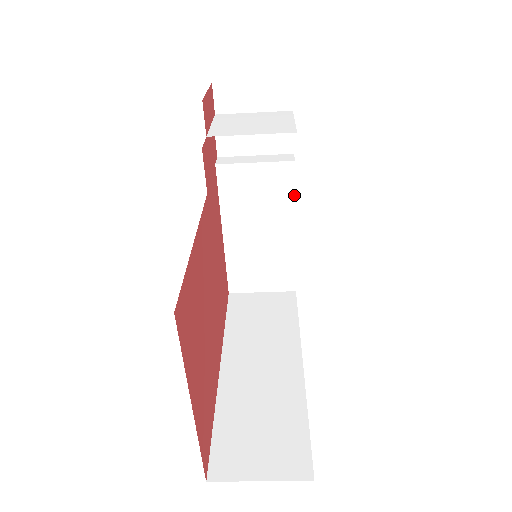
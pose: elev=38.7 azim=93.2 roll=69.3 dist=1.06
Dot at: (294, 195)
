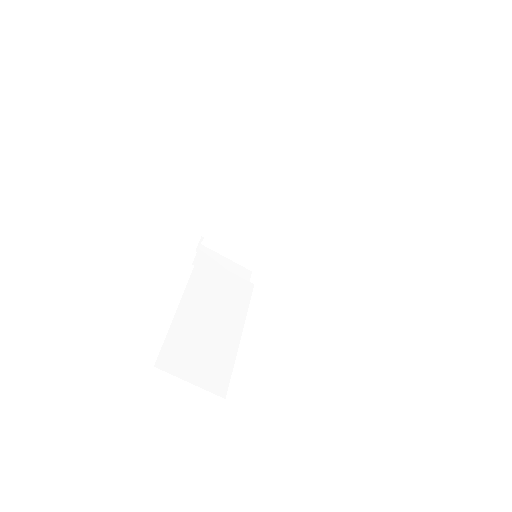
Dot at: (248, 306)
